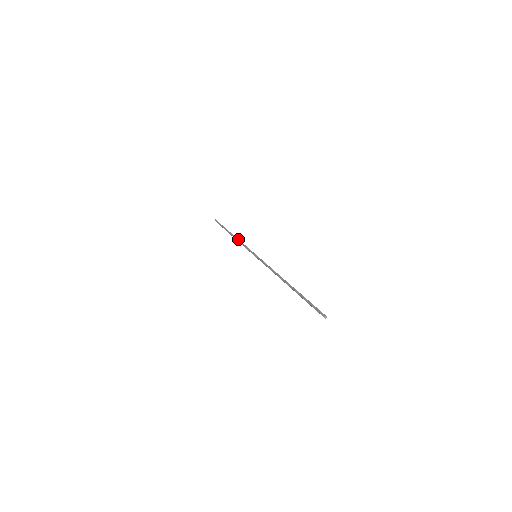
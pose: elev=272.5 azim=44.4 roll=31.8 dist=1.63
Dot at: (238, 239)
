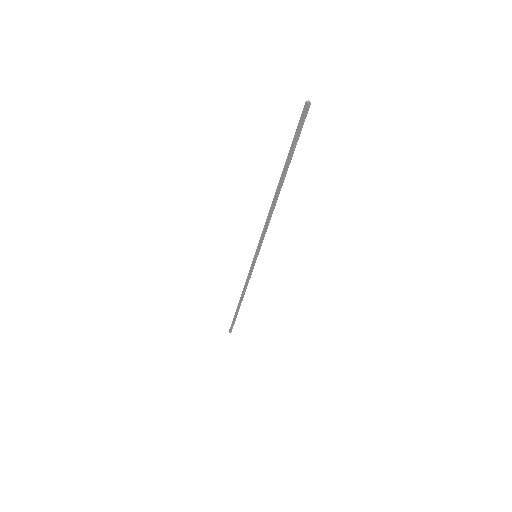
Dot at: (244, 288)
